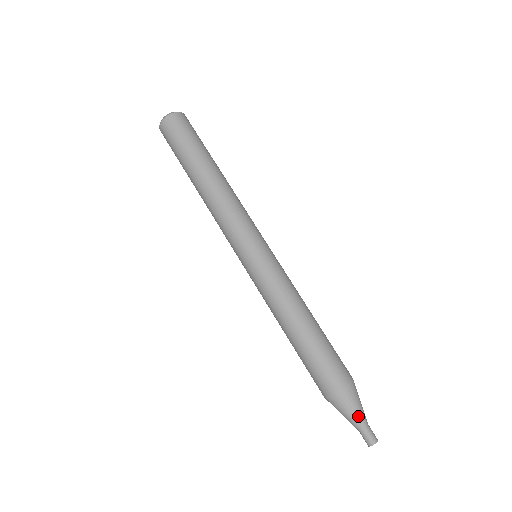
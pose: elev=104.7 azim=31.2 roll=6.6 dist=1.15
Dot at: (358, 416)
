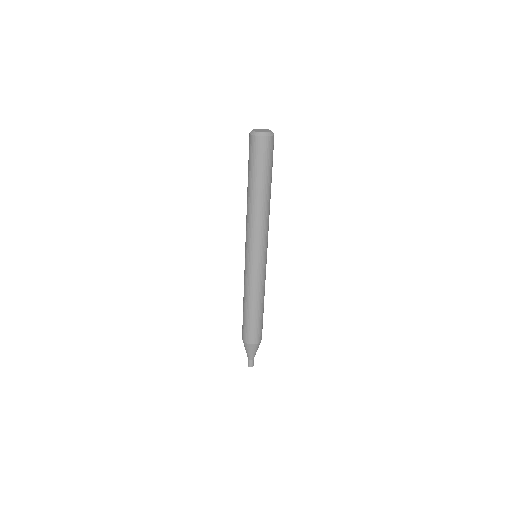
Dot at: (254, 355)
